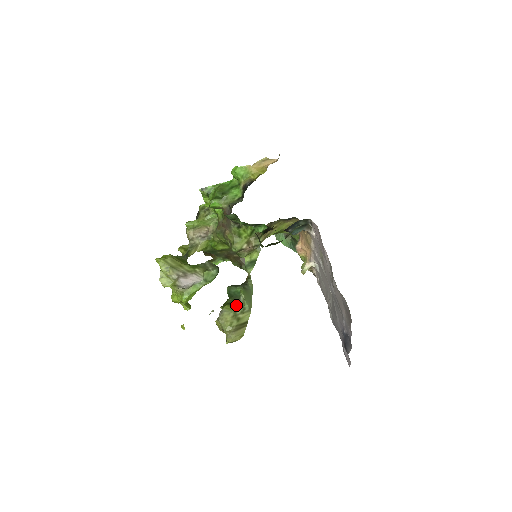
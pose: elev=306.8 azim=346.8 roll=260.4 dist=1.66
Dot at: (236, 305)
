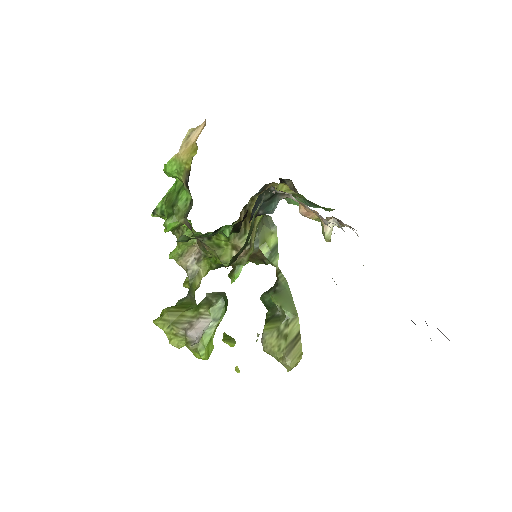
Dot at: (276, 318)
